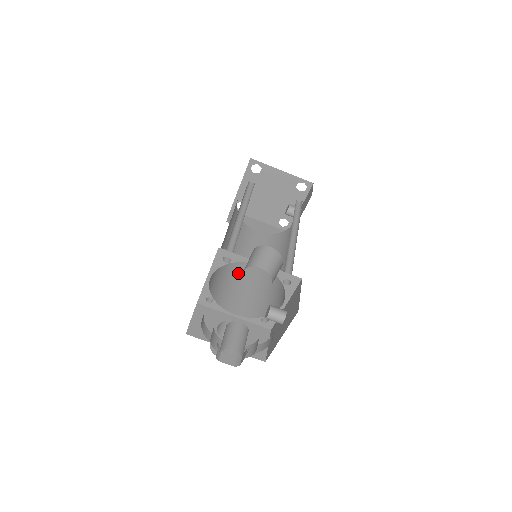
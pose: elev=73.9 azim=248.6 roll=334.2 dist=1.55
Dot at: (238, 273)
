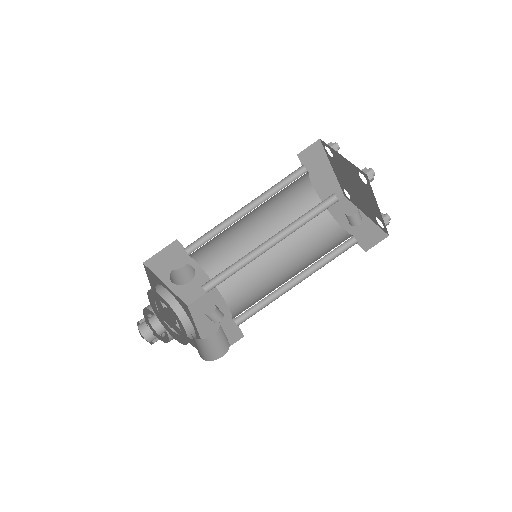
Dot at: (242, 228)
